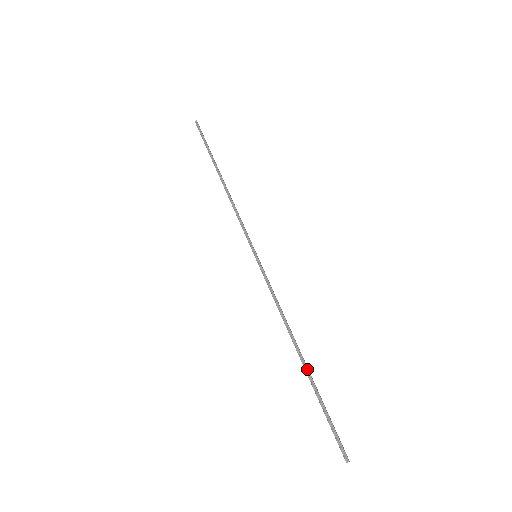
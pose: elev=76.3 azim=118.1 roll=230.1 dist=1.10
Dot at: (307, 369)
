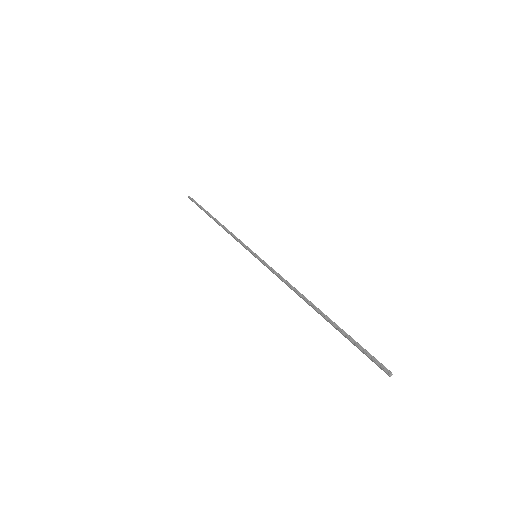
Dot at: (324, 314)
